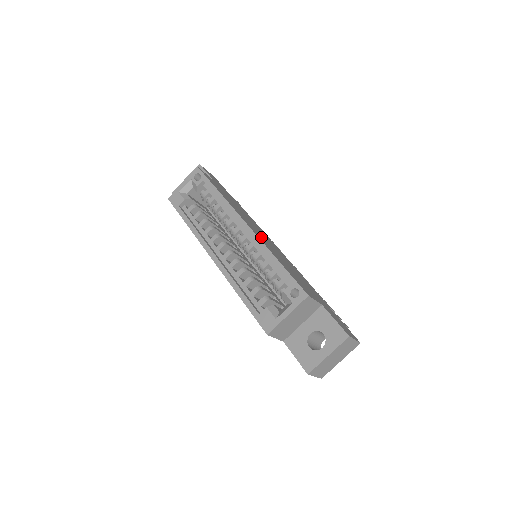
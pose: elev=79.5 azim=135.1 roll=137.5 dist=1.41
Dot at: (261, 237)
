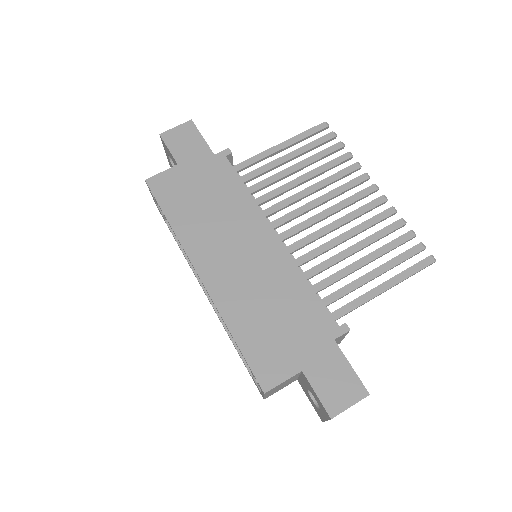
Dot at: (225, 278)
